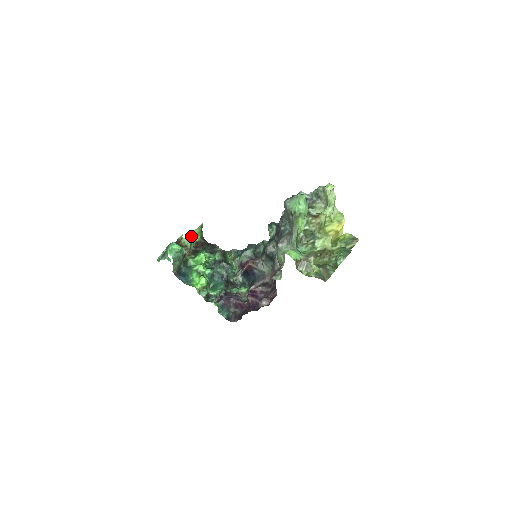
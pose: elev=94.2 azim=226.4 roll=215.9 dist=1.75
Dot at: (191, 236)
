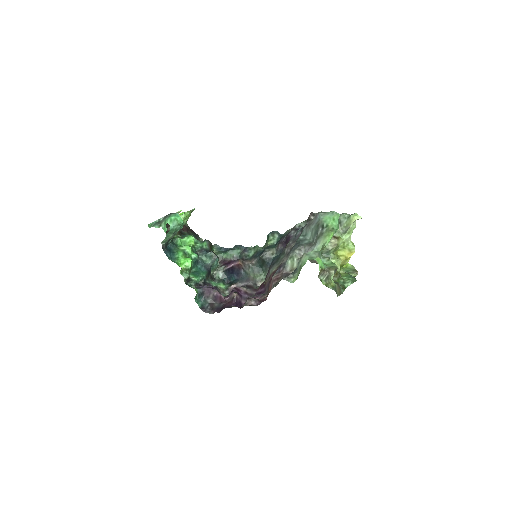
Dot at: occluded
